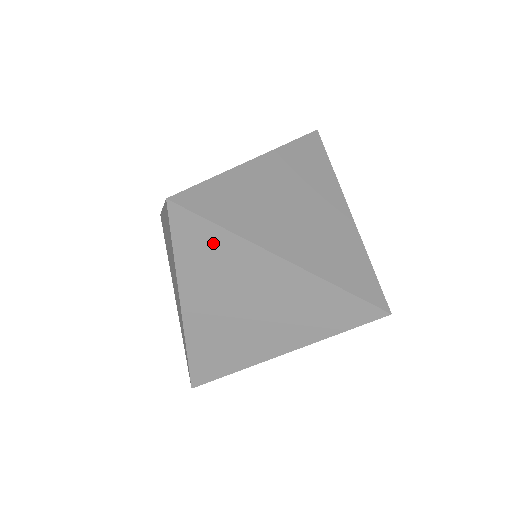
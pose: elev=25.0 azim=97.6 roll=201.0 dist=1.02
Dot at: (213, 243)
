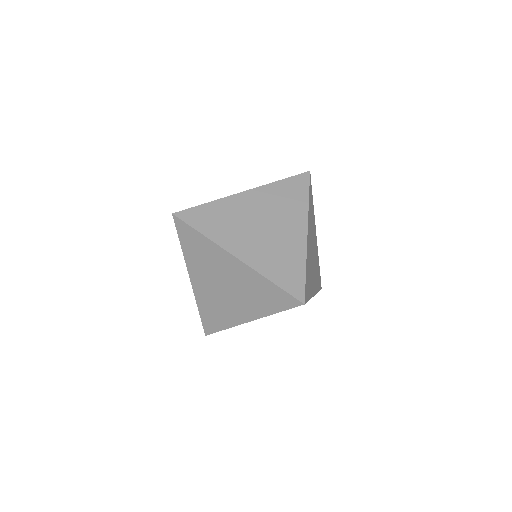
Dot at: (198, 242)
